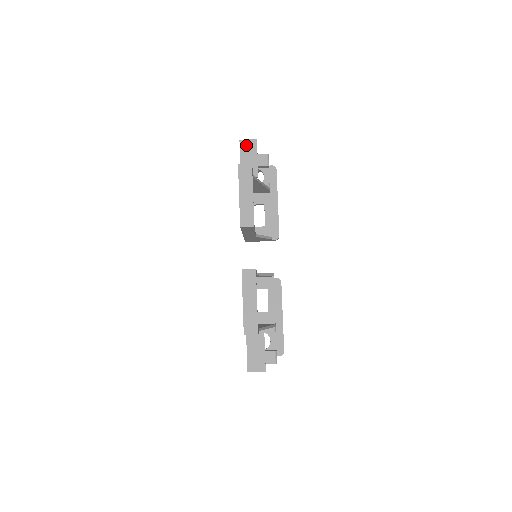
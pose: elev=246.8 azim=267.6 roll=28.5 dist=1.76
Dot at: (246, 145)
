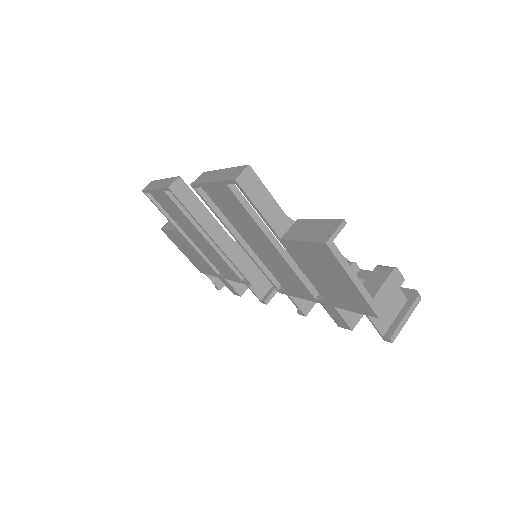
Dot at: (168, 224)
